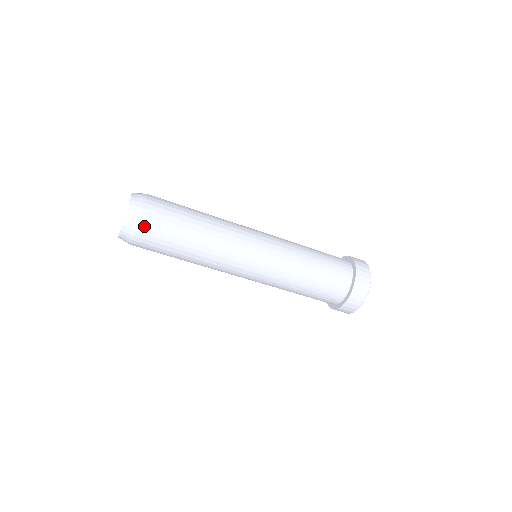
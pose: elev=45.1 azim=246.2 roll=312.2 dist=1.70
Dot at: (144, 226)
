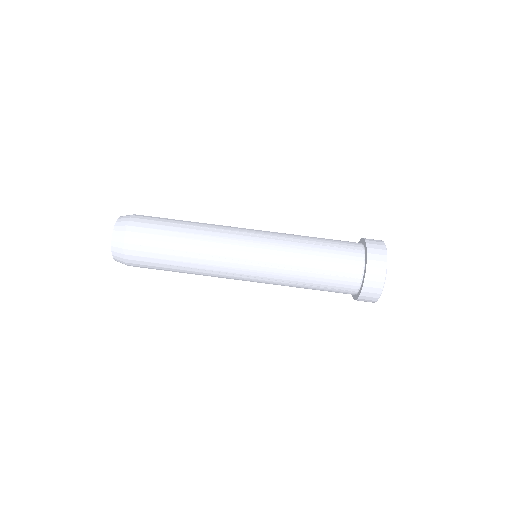
Dot at: (132, 230)
